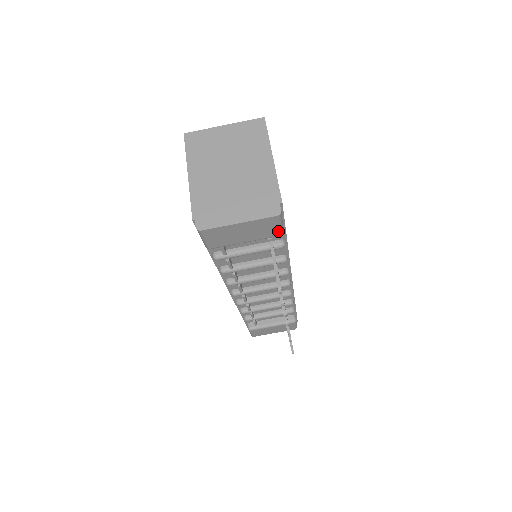
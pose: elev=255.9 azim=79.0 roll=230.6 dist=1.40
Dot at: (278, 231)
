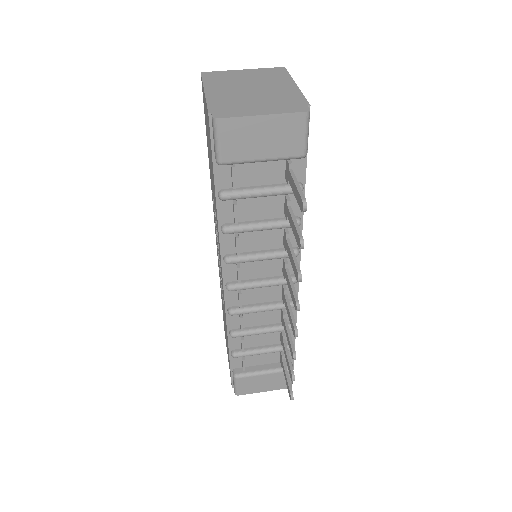
Dot at: (302, 146)
